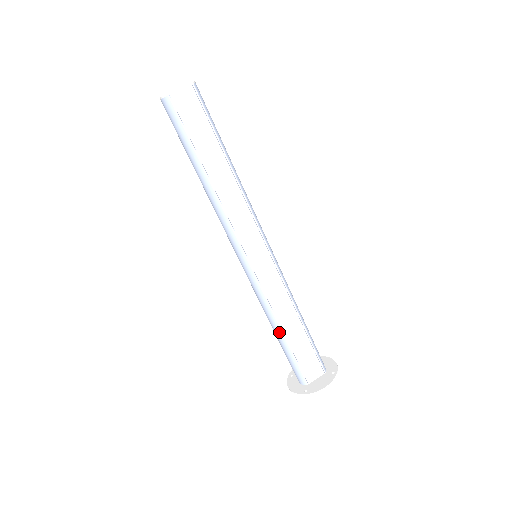
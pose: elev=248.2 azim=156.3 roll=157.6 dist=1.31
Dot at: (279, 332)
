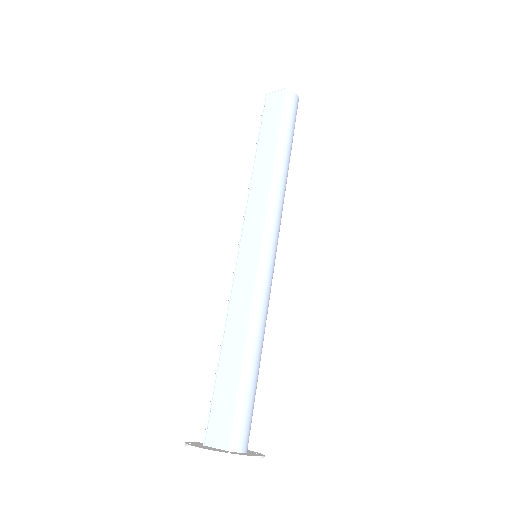
Dot at: (220, 348)
